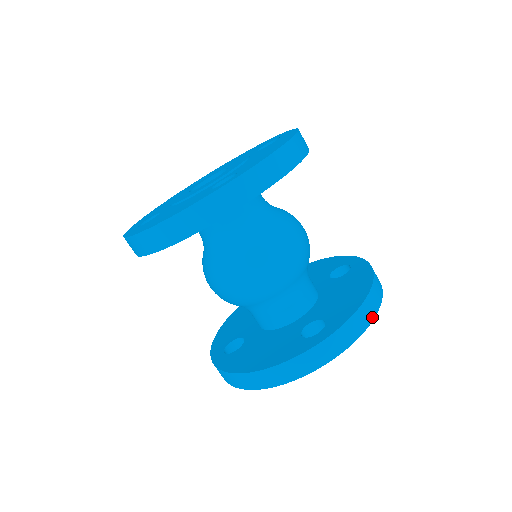
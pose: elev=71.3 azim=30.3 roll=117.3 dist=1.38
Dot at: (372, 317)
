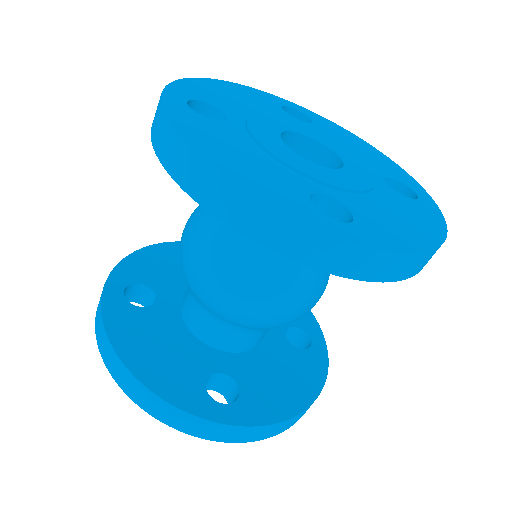
Dot at: (278, 433)
